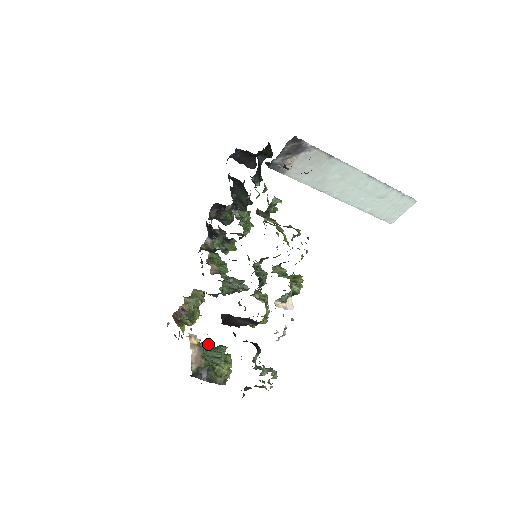
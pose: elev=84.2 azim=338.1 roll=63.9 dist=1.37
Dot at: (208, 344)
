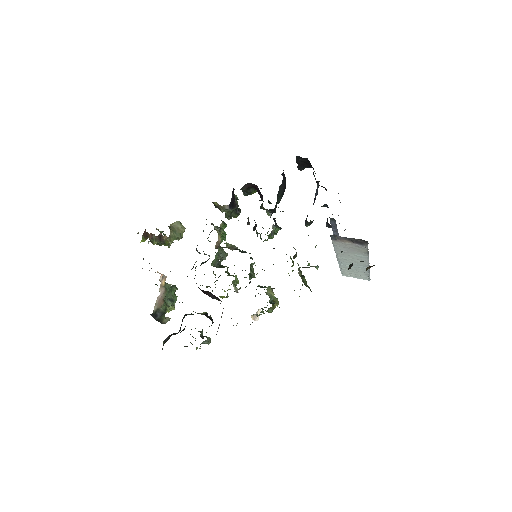
Dot at: (170, 286)
